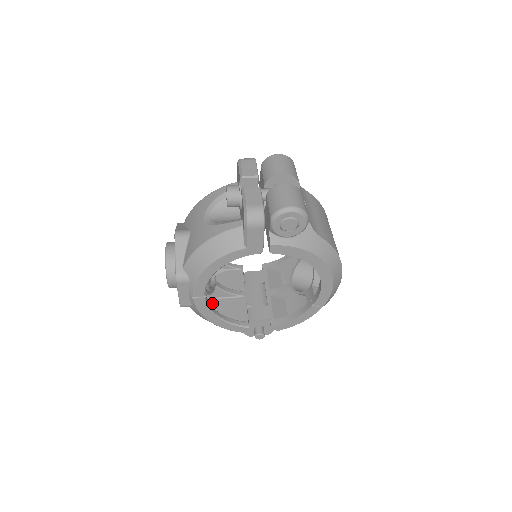
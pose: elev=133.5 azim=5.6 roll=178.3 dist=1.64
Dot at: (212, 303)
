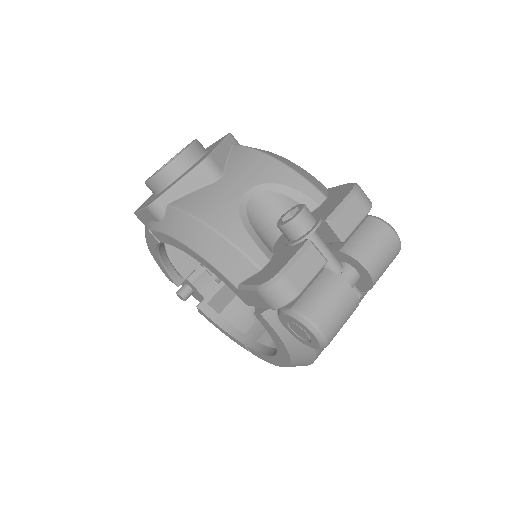
Dot at: occluded
